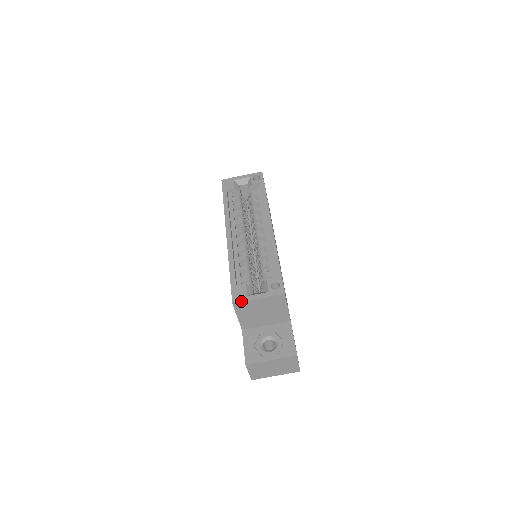
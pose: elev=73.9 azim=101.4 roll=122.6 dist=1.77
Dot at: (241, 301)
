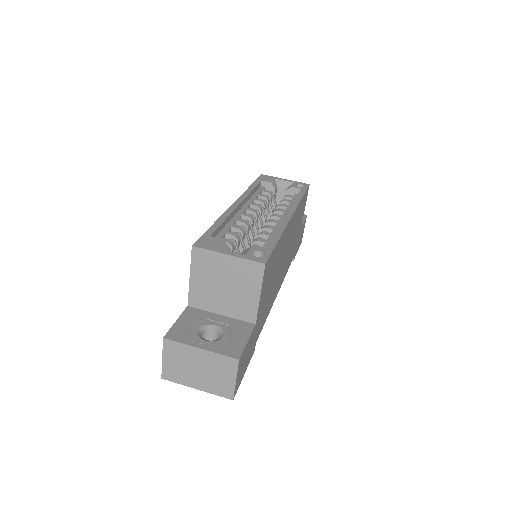
Dot at: (204, 248)
